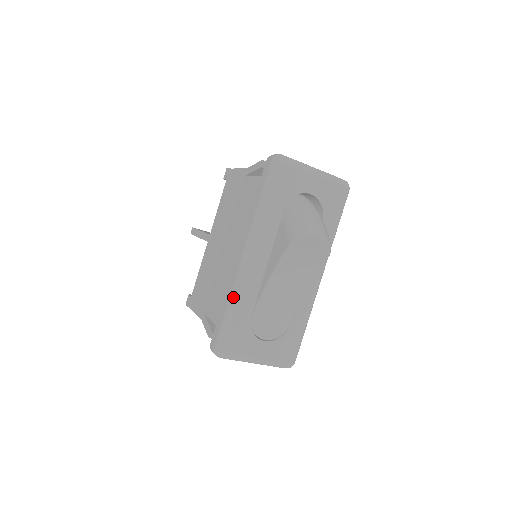
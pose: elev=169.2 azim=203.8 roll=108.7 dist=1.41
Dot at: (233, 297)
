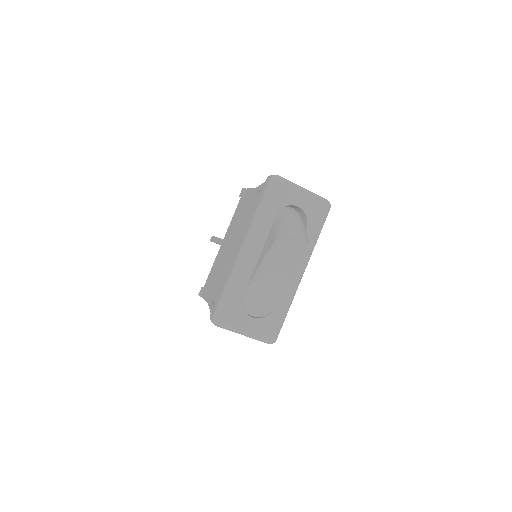
Dot at: (231, 279)
